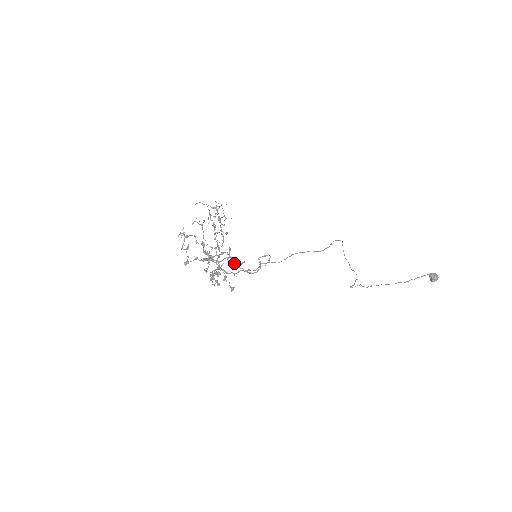
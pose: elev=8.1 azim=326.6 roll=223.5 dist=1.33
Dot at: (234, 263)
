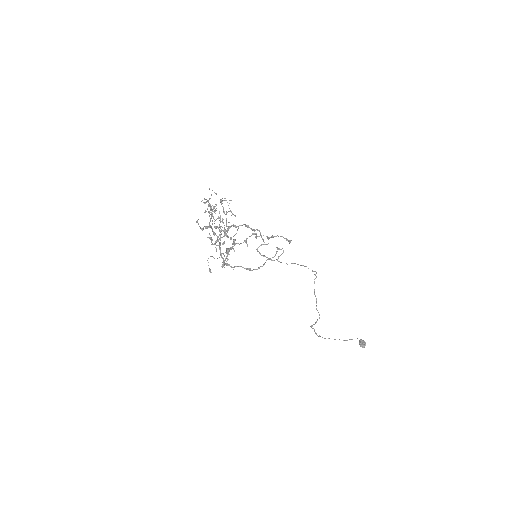
Dot at: (262, 238)
